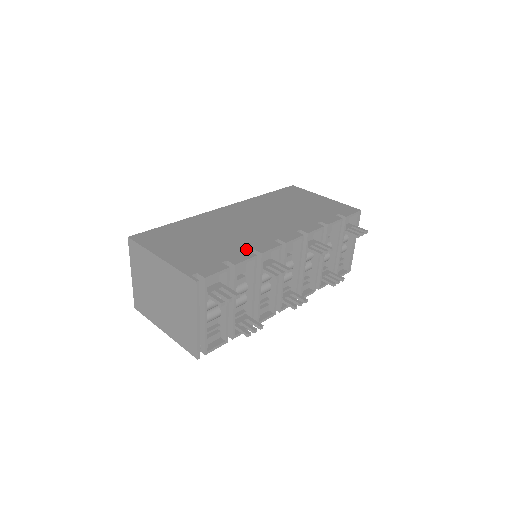
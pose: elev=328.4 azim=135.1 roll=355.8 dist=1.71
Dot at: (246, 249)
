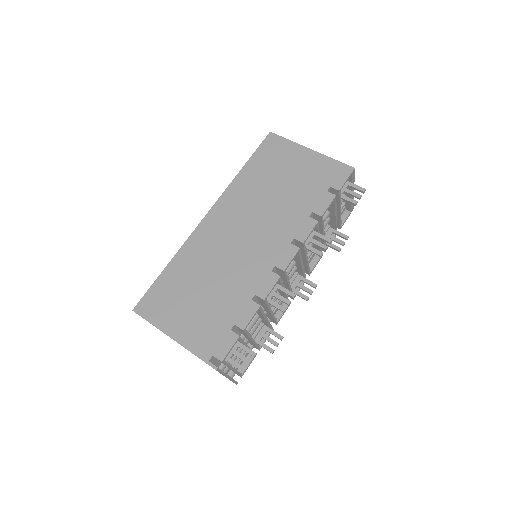
Dot at: (248, 297)
